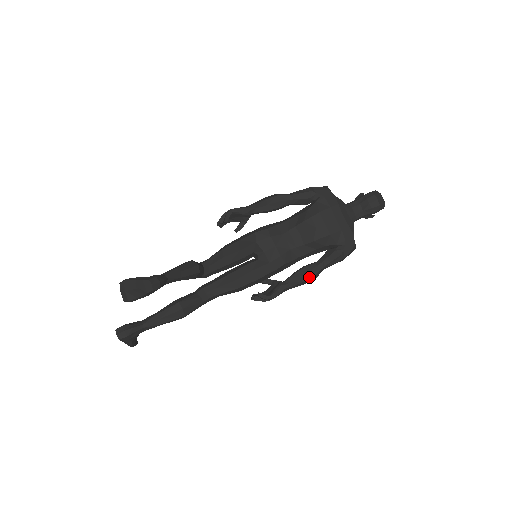
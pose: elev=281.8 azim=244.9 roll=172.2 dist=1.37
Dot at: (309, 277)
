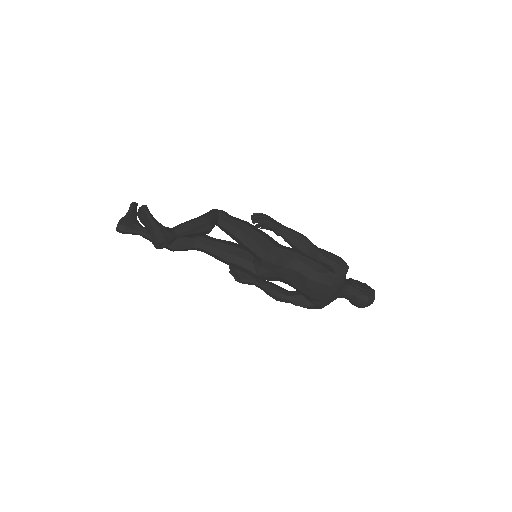
Dot at: (274, 298)
